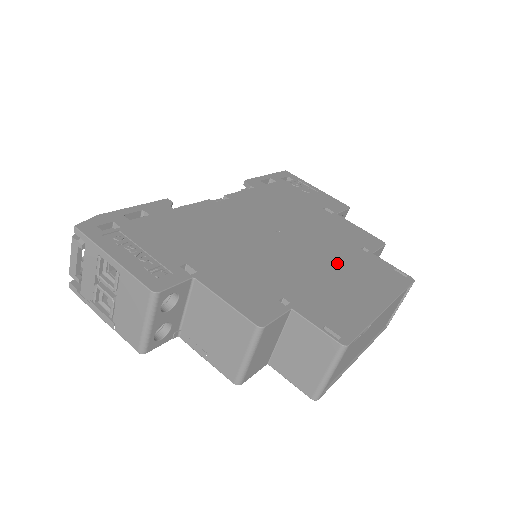
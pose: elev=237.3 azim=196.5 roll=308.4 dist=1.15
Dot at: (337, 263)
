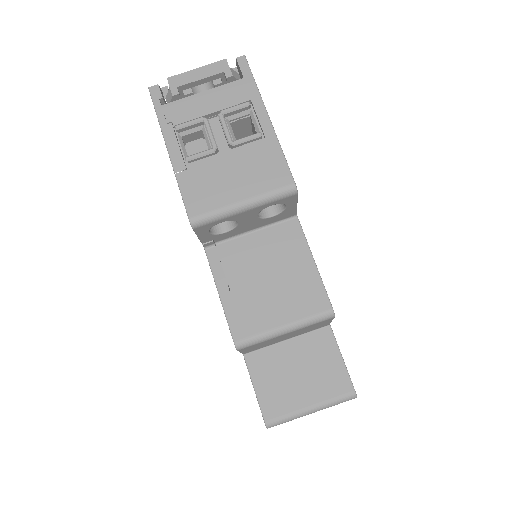
Dot at: occluded
